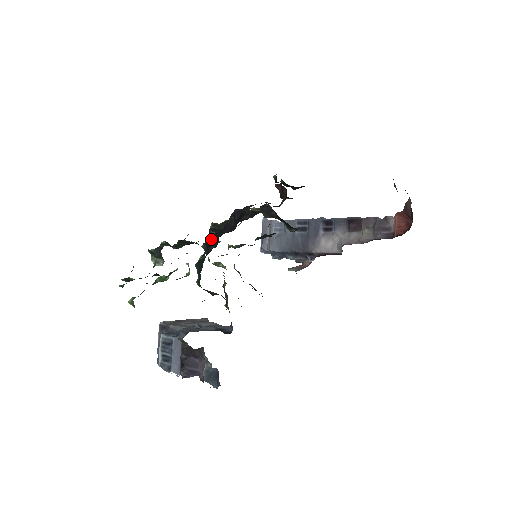
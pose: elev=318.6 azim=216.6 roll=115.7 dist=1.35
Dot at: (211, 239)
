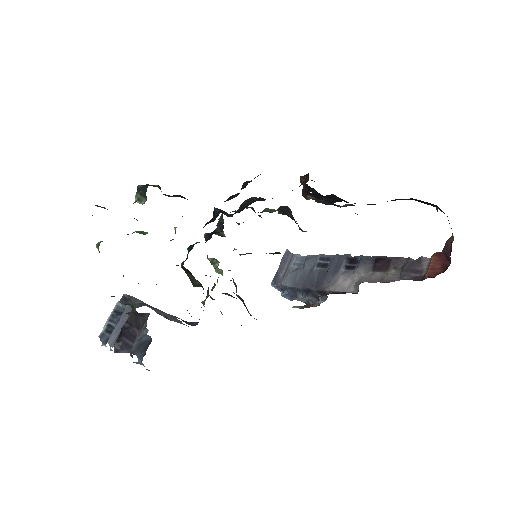
Dot at: occluded
